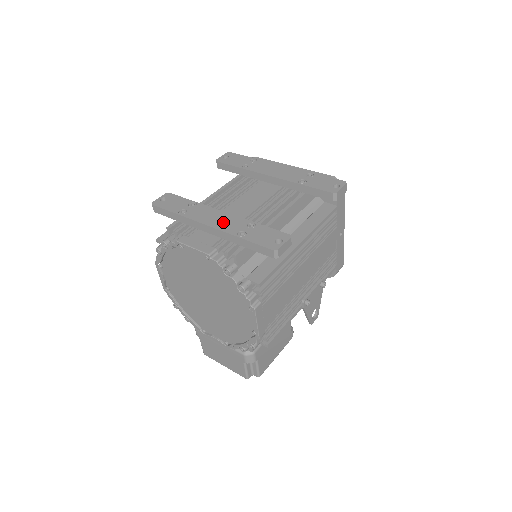
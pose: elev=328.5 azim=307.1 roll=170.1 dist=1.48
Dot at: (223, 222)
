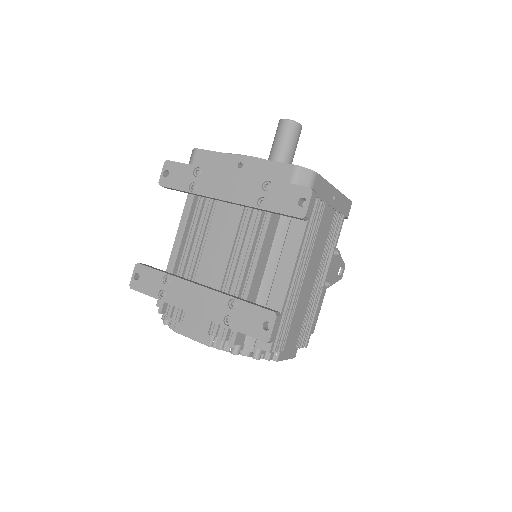
Dot at: (204, 305)
